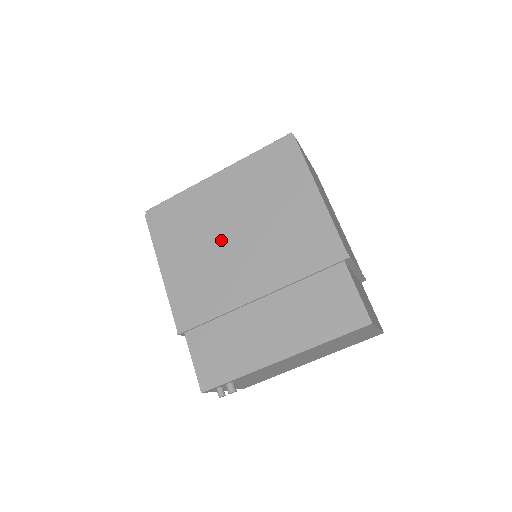
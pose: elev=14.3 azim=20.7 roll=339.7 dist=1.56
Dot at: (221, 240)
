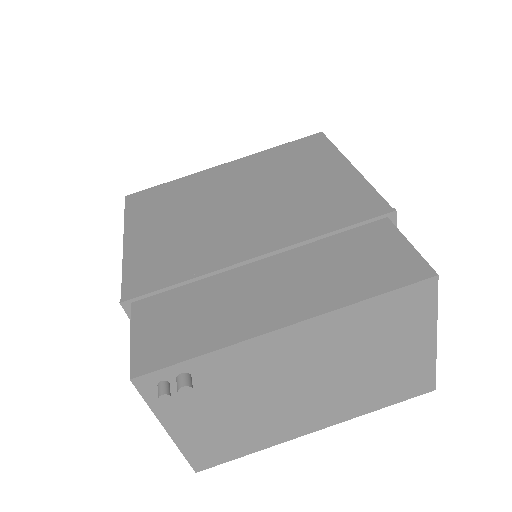
Dot at: (217, 209)
